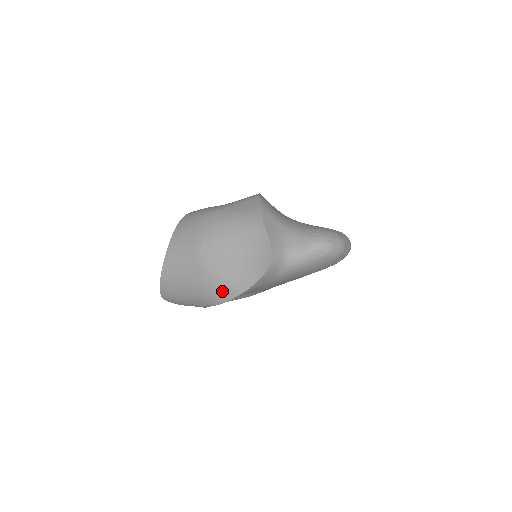
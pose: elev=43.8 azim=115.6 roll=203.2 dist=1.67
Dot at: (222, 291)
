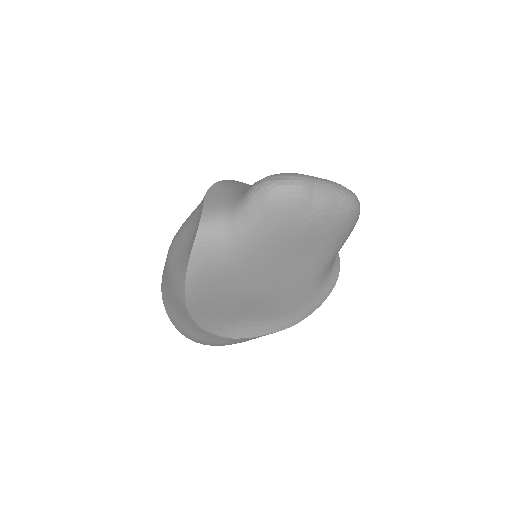
Dot at: (178, 287)
